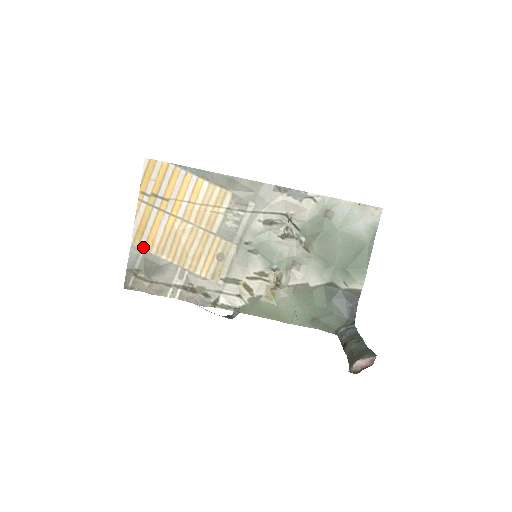
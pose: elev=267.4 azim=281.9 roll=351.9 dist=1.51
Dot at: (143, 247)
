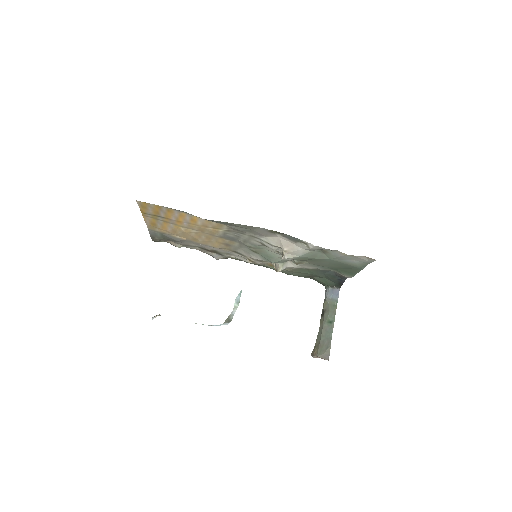
Dot at: (159, 231)
